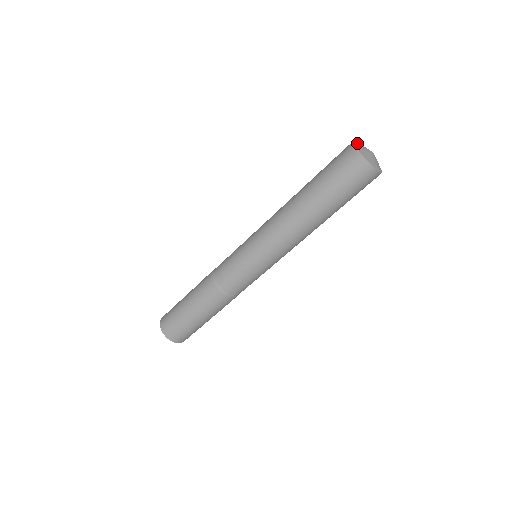
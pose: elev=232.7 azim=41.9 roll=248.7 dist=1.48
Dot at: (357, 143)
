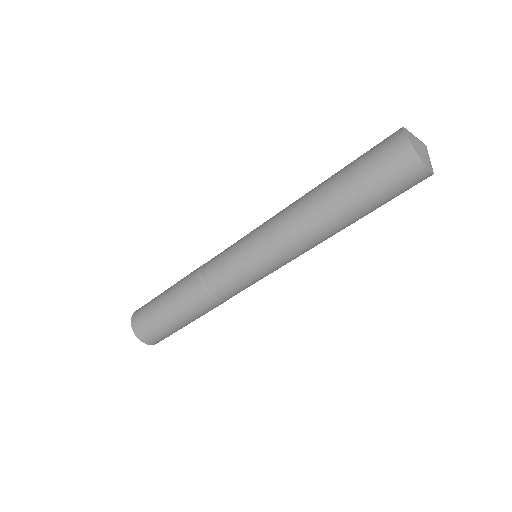
Dot at: (412, 141)
